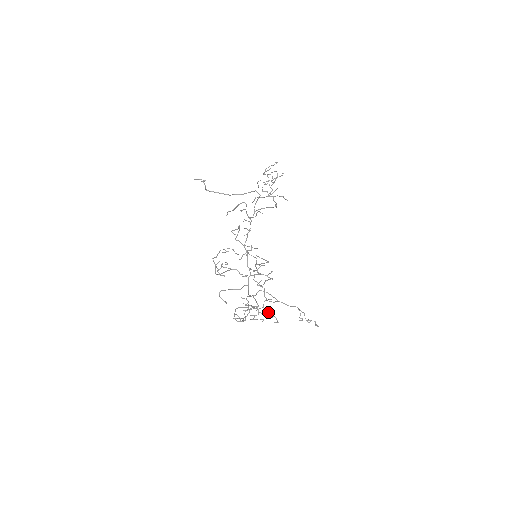
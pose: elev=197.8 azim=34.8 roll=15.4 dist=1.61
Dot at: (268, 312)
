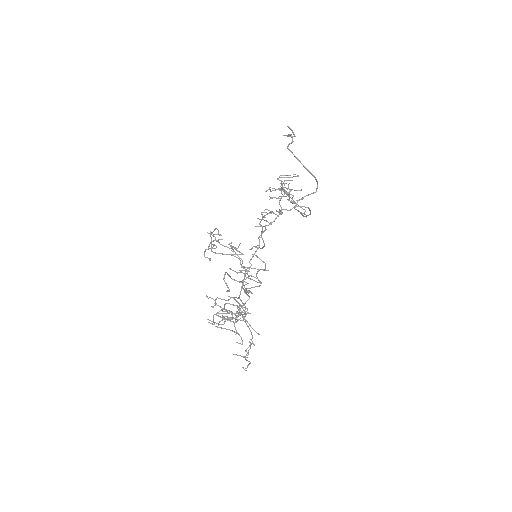
Dot at: (235, 327)
